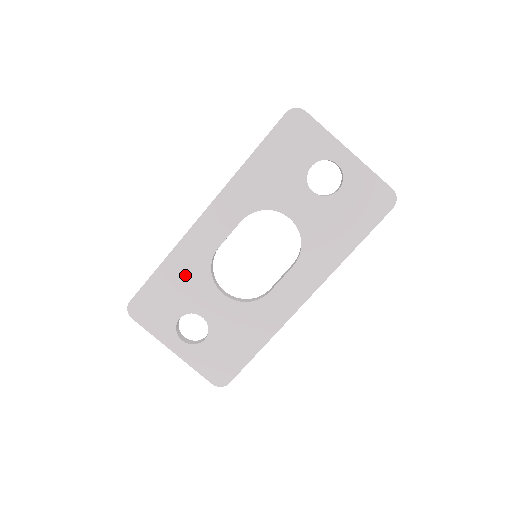
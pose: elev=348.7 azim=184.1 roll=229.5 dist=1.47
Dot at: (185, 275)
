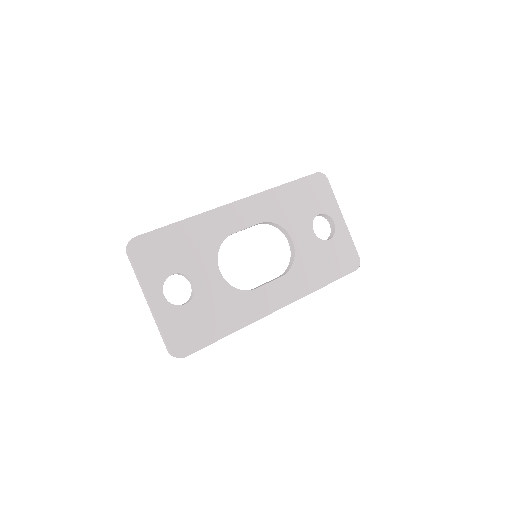
Dot at: (197, 240)
